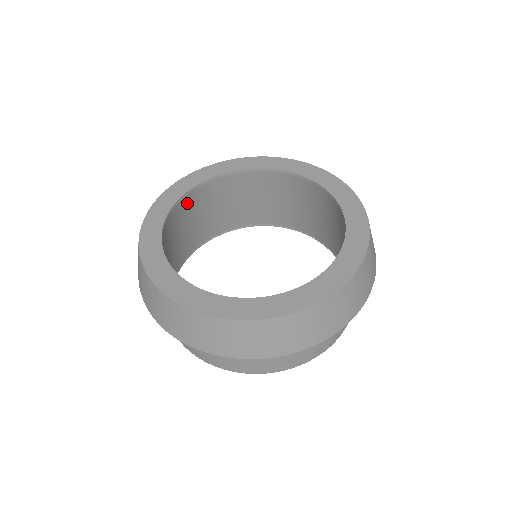
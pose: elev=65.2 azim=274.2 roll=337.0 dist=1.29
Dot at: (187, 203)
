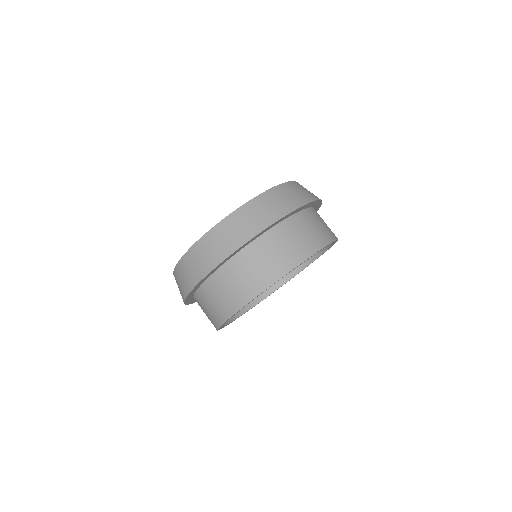
Dot at: occluded
